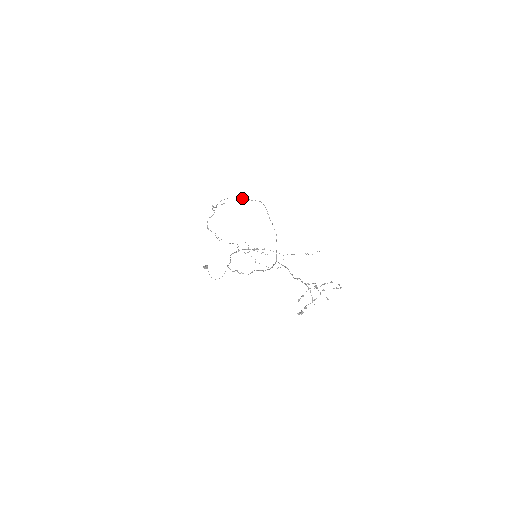
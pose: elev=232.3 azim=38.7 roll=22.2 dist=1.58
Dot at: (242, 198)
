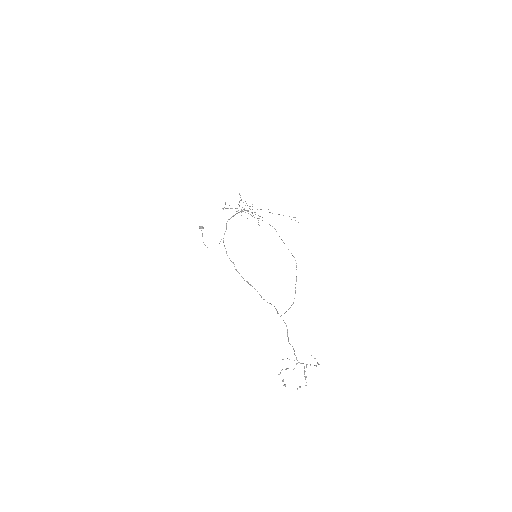
Dot at: occluded
